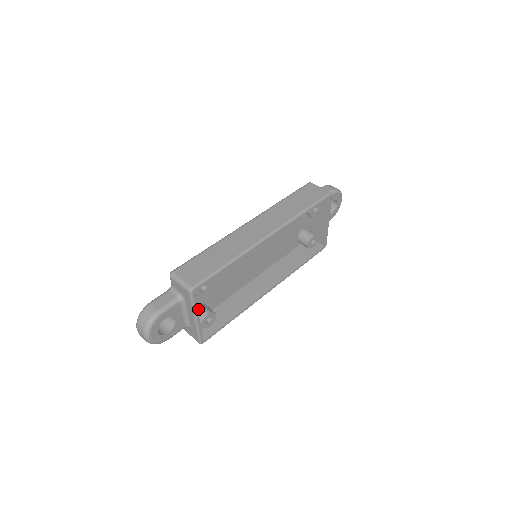
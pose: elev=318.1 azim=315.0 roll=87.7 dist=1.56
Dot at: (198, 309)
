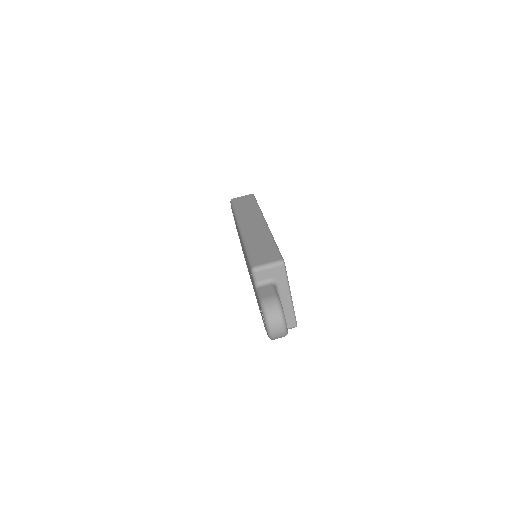
Dot at: occluded
